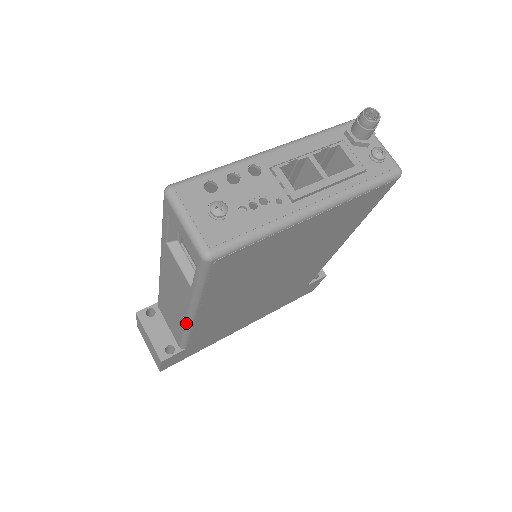
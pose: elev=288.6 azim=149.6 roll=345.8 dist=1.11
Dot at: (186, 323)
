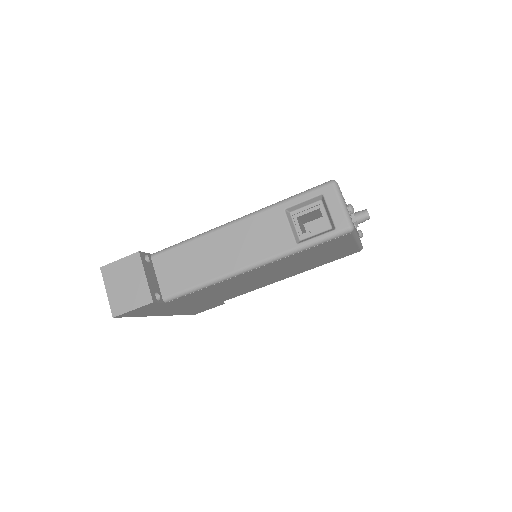
Dot at: (232, 272)
